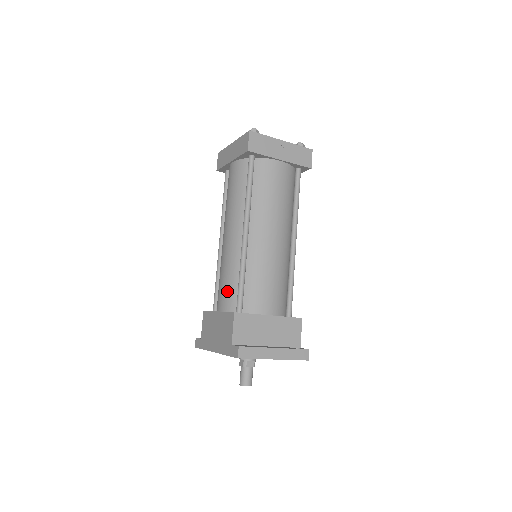
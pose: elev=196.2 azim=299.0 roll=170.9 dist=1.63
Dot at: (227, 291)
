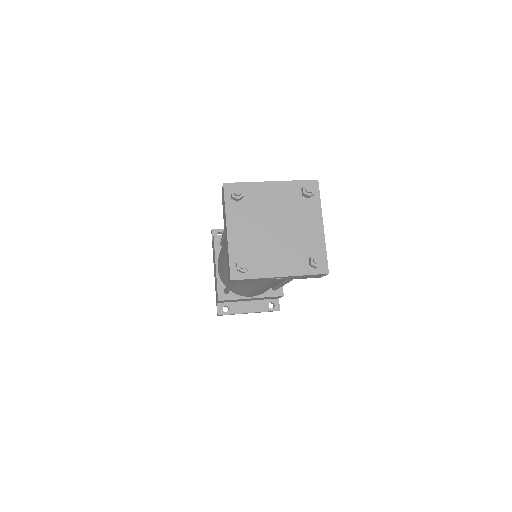
Dot at: (220, 274)
